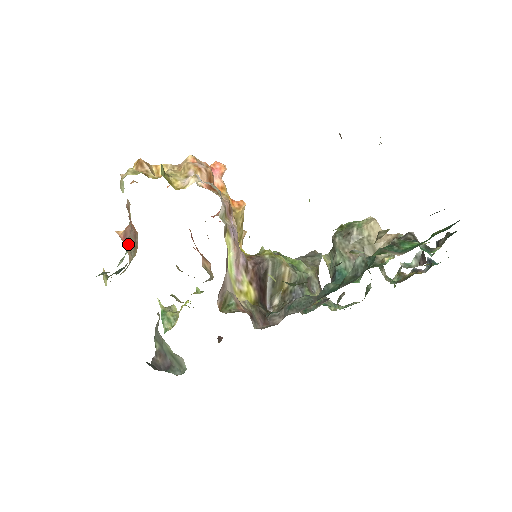
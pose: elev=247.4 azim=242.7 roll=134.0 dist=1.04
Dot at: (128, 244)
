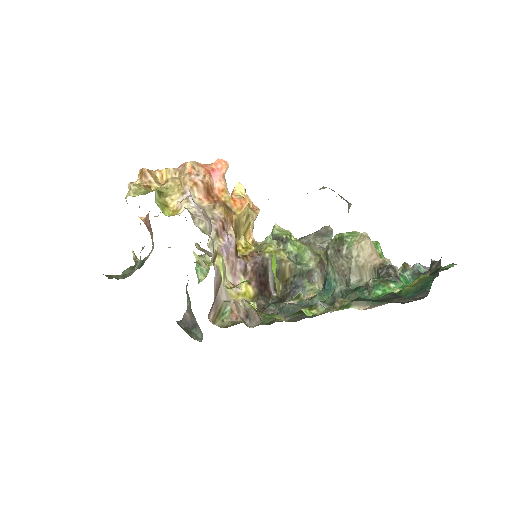
Dot at: occluded
